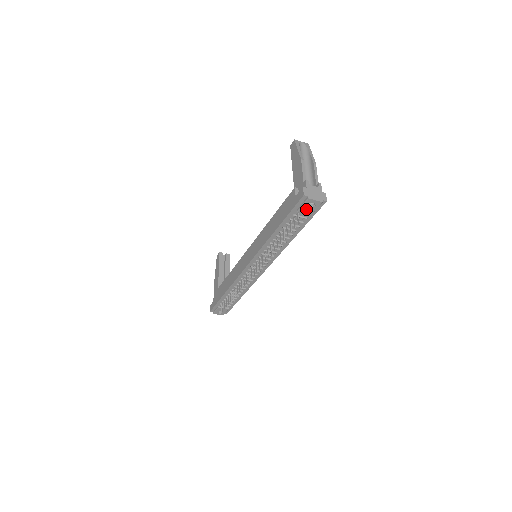
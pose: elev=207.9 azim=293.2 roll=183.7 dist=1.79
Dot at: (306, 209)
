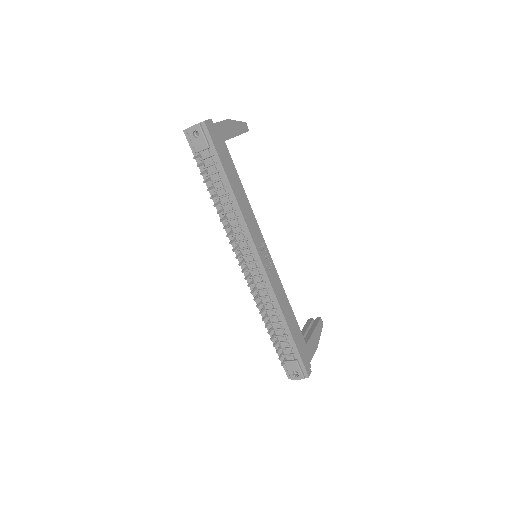
Dot at: (198, 143)
